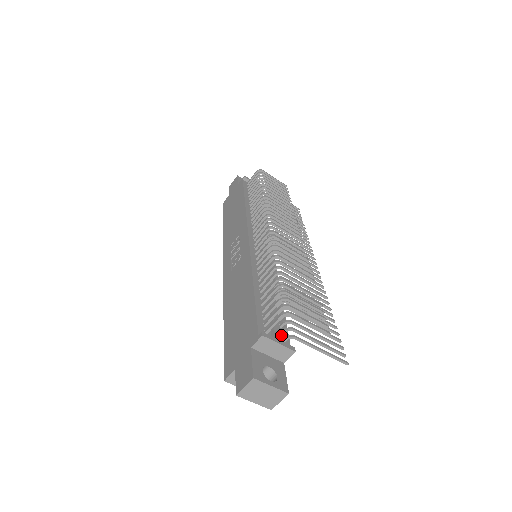
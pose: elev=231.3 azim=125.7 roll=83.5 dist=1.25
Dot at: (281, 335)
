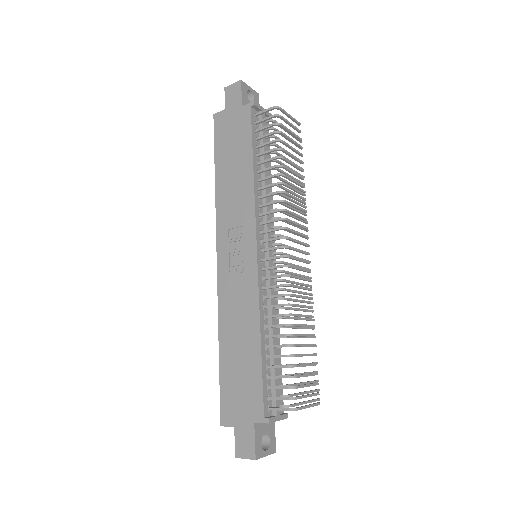
Dot at: occluded
